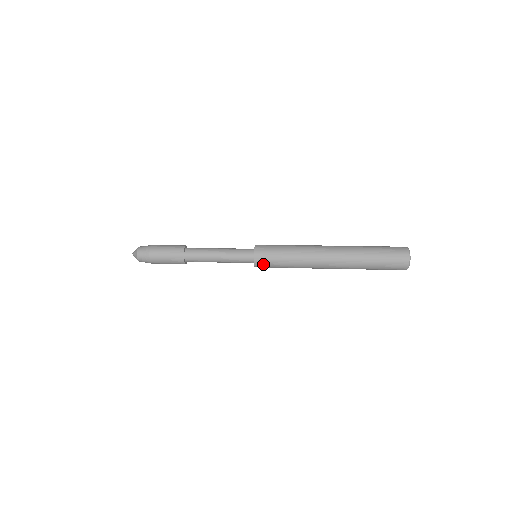
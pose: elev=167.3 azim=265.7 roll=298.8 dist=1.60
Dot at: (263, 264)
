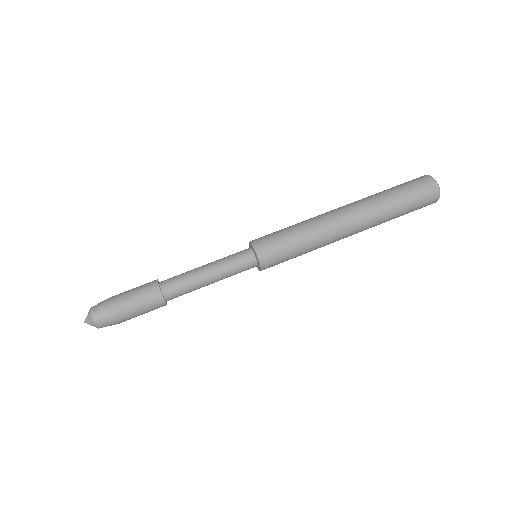
Dot at: occluded
